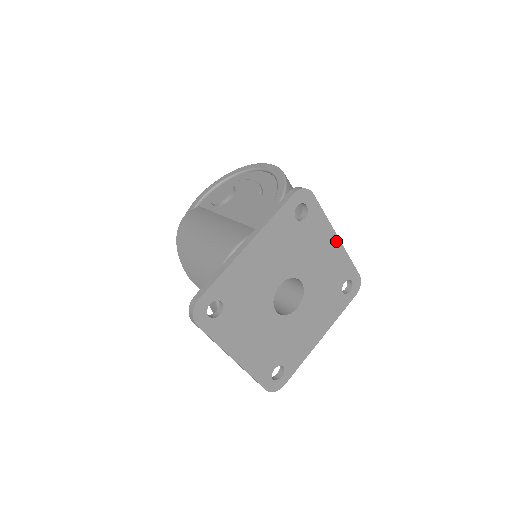
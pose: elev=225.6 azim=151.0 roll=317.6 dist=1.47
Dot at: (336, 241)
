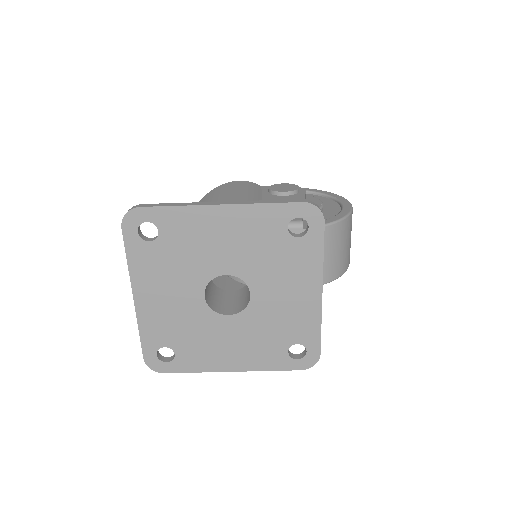
Dot at: (317, 294)
